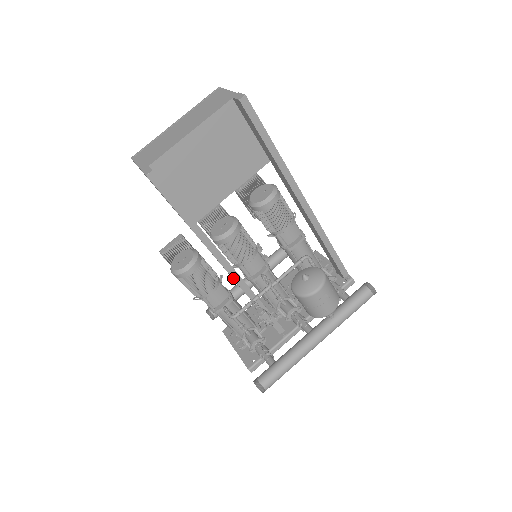
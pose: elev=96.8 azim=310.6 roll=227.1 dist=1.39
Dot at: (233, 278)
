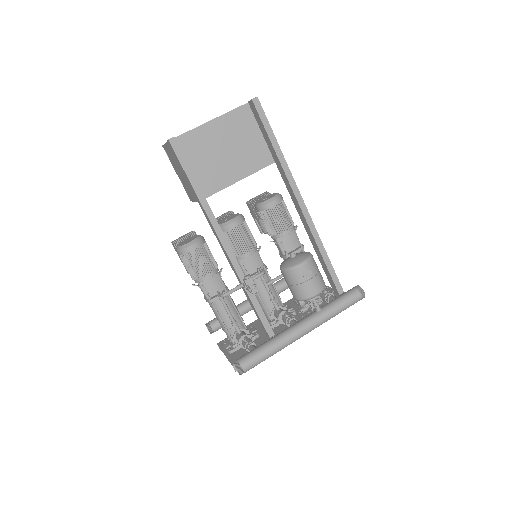
Dot at: (229, 258)
